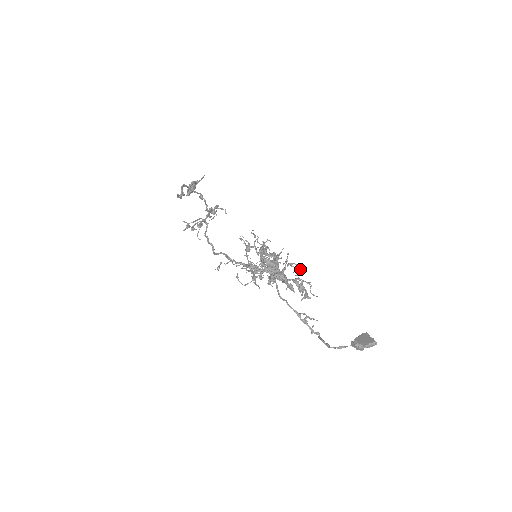
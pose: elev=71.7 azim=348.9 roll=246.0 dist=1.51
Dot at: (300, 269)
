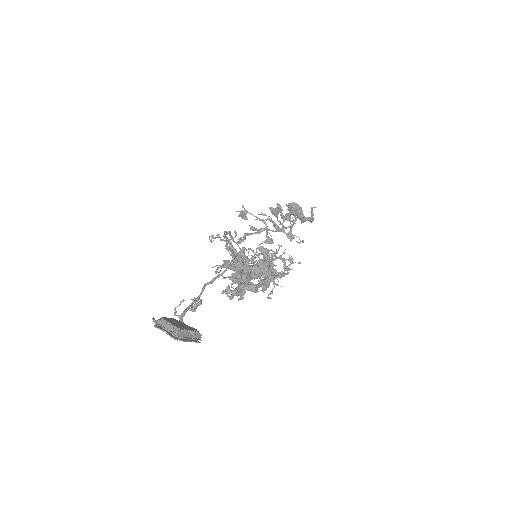
Dot at: (269, 280)
